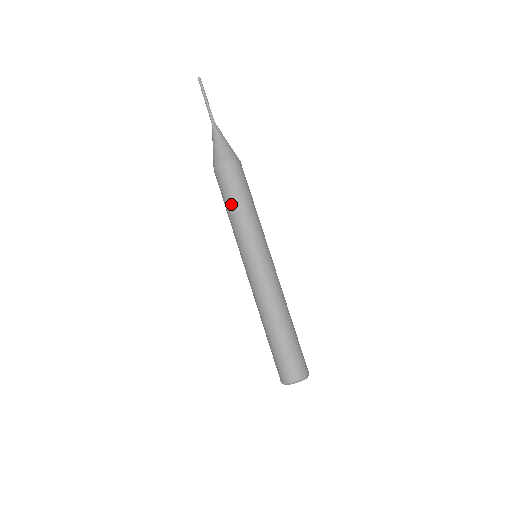
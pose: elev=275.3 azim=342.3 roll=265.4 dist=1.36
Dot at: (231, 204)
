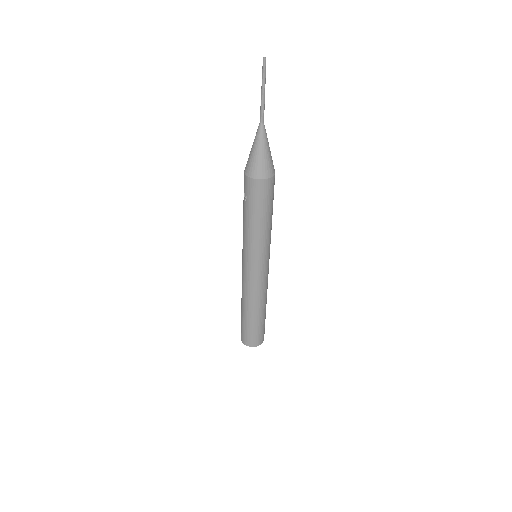
Dot at: (256, 219)
